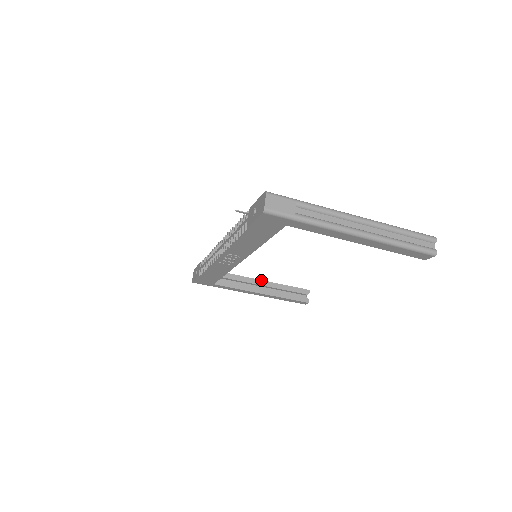
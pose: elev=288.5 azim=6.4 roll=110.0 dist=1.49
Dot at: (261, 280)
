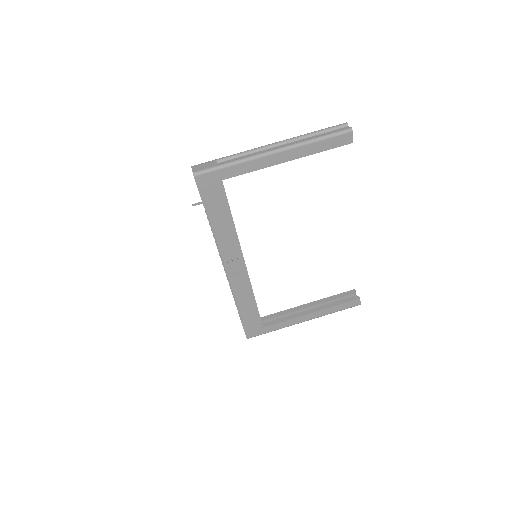
Dot at: (304, 304)
